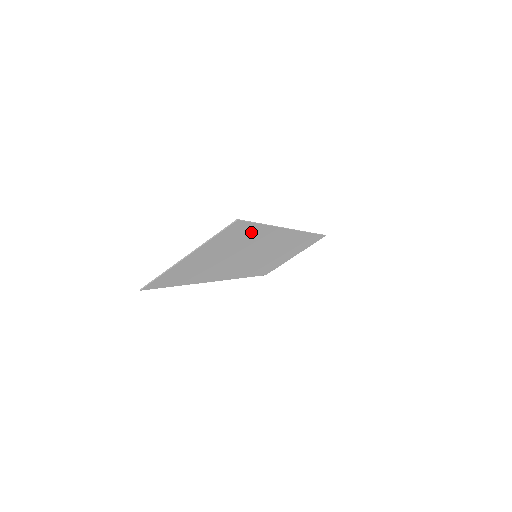
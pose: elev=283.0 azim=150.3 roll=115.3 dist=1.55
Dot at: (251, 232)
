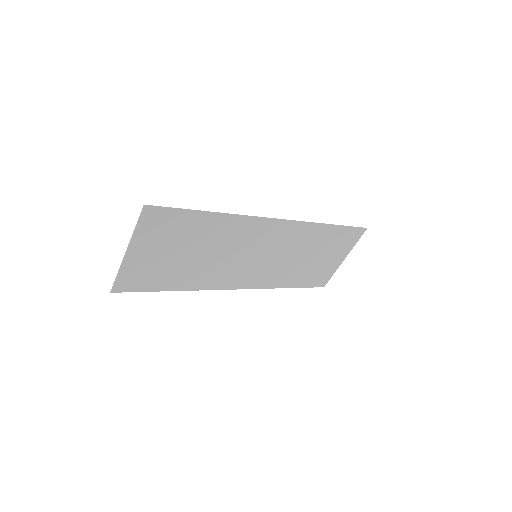
Dot at: (194, 221)
